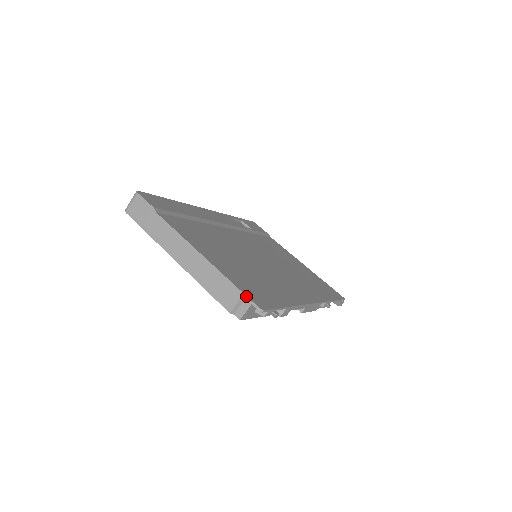
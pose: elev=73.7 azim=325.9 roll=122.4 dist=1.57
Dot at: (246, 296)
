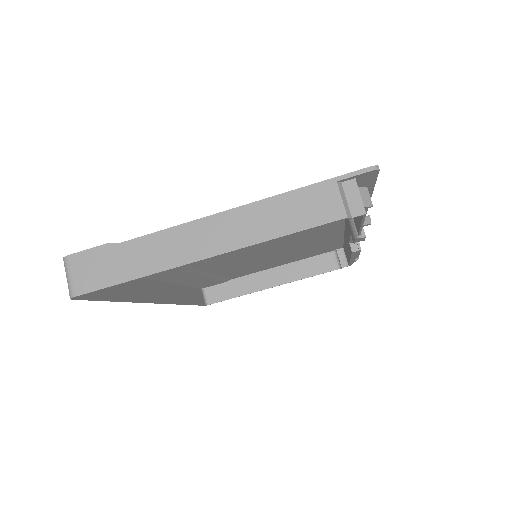
Dot at: (341, 176)
